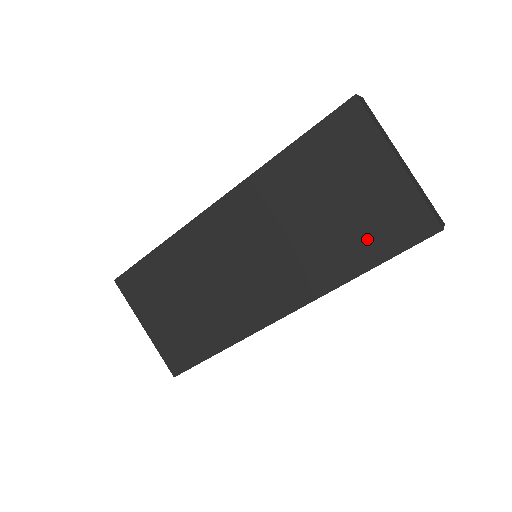
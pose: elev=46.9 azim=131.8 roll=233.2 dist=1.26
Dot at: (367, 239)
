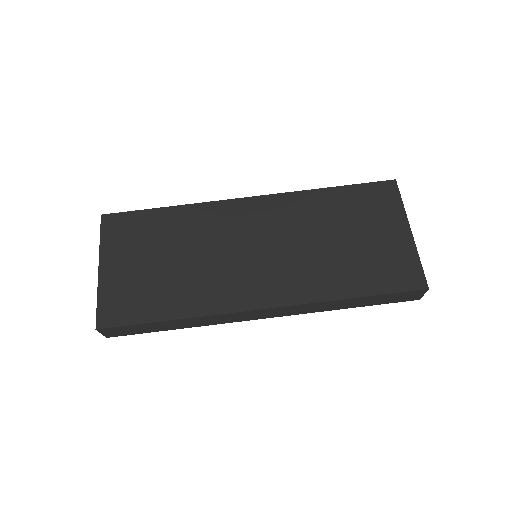
Dot at: (367, 273)
